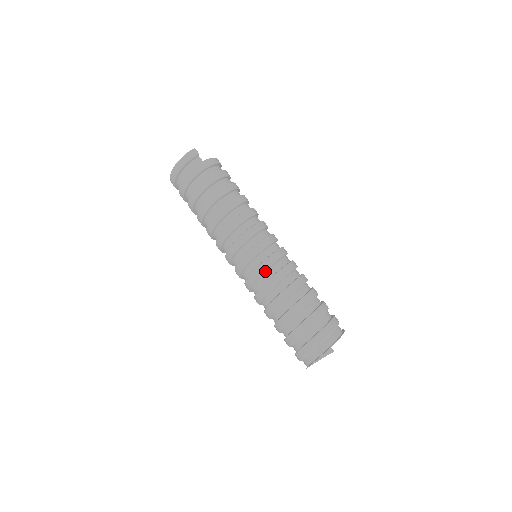
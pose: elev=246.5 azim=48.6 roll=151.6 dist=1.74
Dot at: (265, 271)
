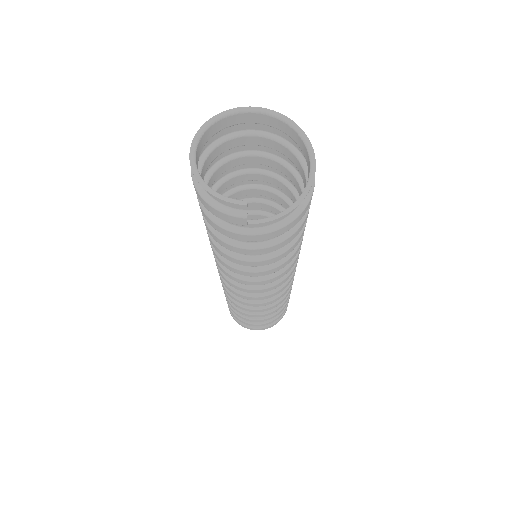
Dot at: (268, 208)
